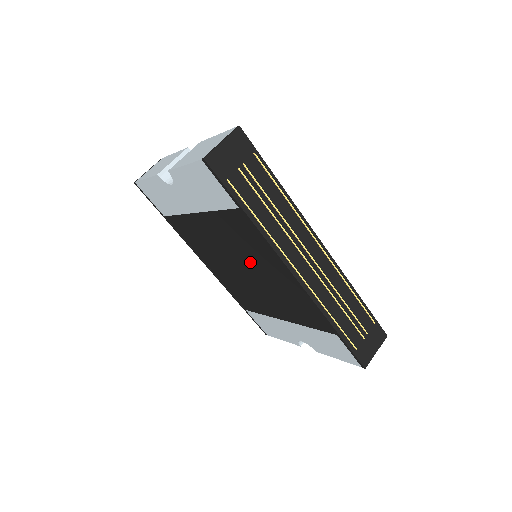
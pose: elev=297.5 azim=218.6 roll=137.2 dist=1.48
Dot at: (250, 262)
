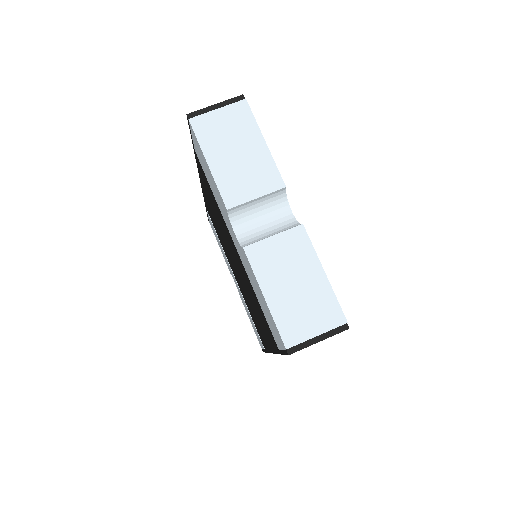
Dot at: (247, 291)
